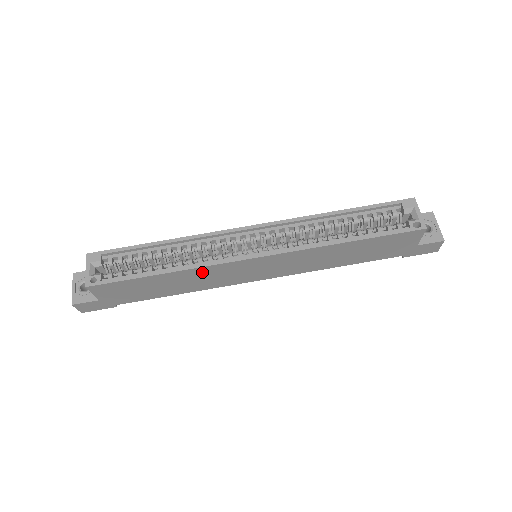
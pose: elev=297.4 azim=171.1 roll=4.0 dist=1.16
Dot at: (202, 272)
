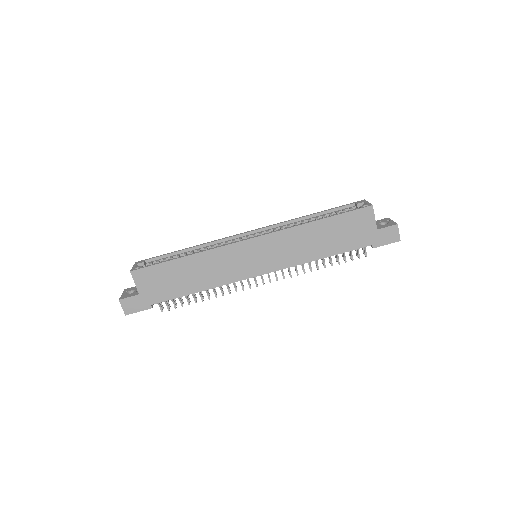
Dot at: (213, 257)
